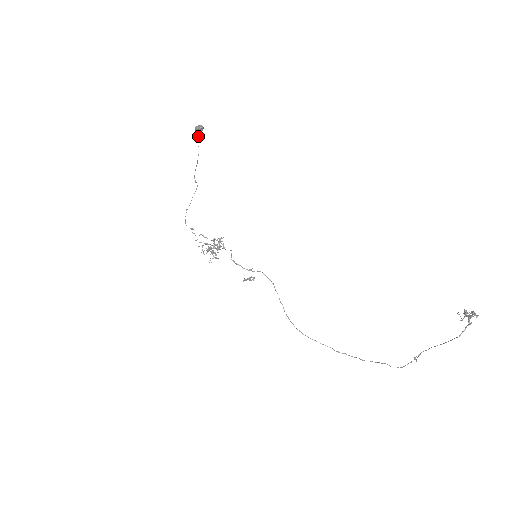
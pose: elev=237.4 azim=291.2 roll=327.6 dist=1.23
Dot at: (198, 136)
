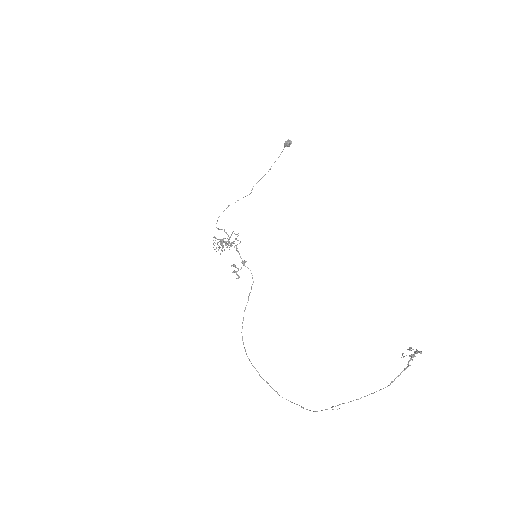
Dot at: (282, 151)
